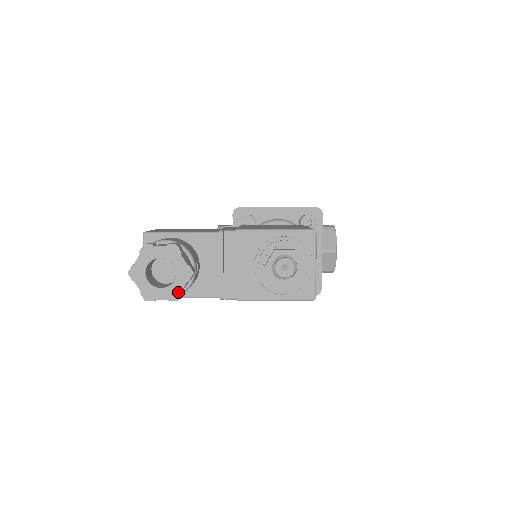
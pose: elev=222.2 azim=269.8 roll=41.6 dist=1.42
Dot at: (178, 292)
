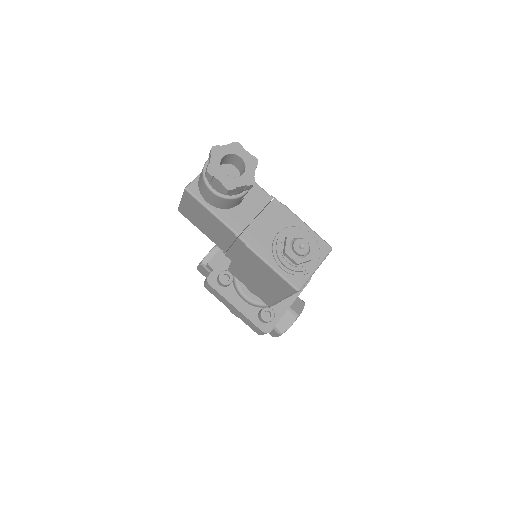
Dot at: (234, 185)
